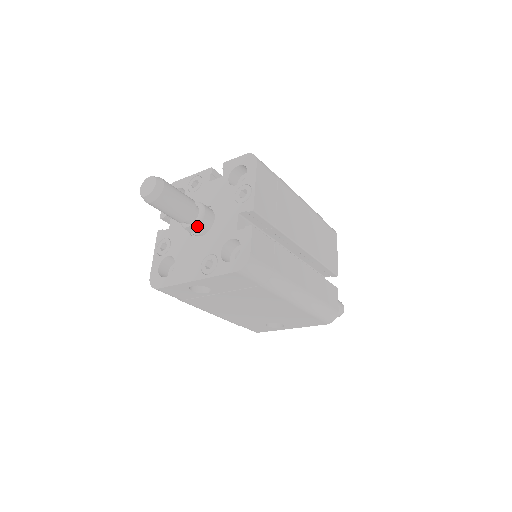
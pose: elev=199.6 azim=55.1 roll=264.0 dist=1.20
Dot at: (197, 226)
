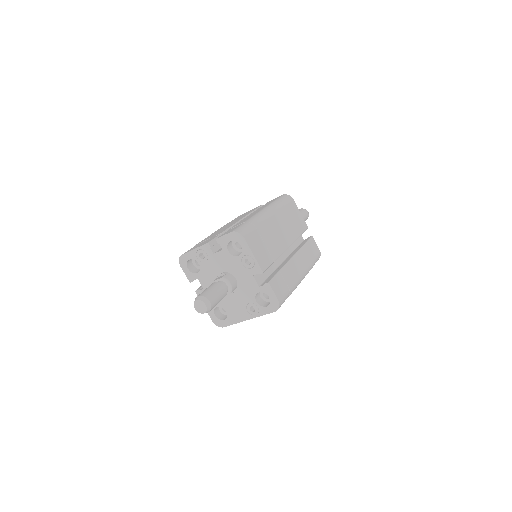
Dot at: (231, 292)
